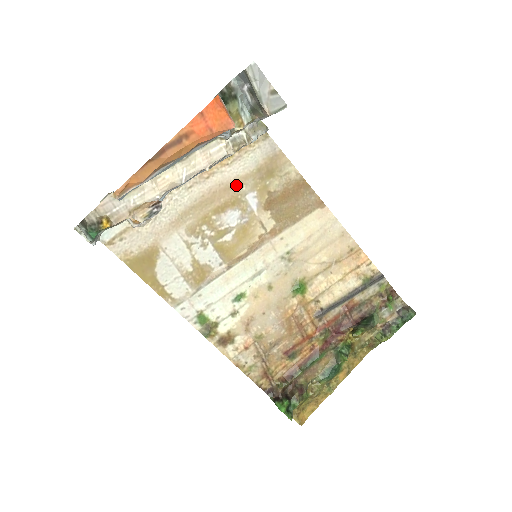
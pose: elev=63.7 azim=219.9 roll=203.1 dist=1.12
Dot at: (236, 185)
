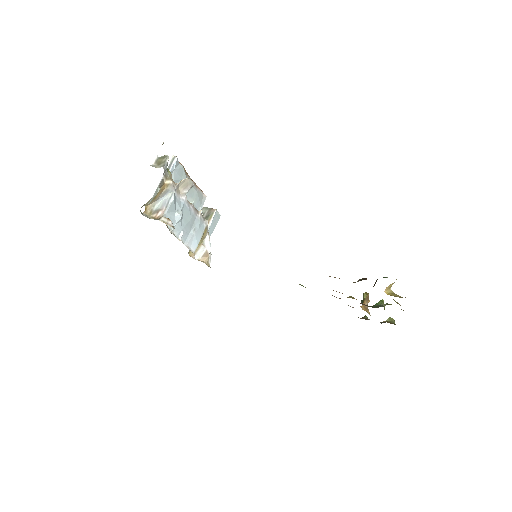
Dot at: occluded
